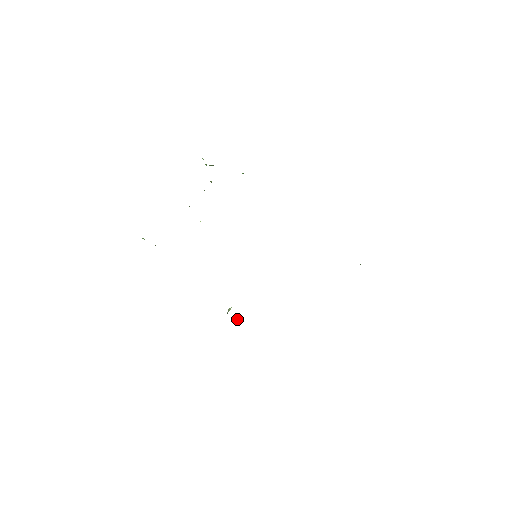
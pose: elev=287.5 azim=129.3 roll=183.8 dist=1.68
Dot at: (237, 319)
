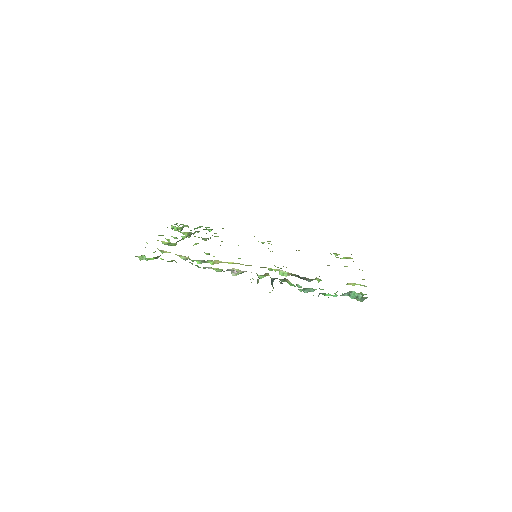
Dot at: (271, 282)
